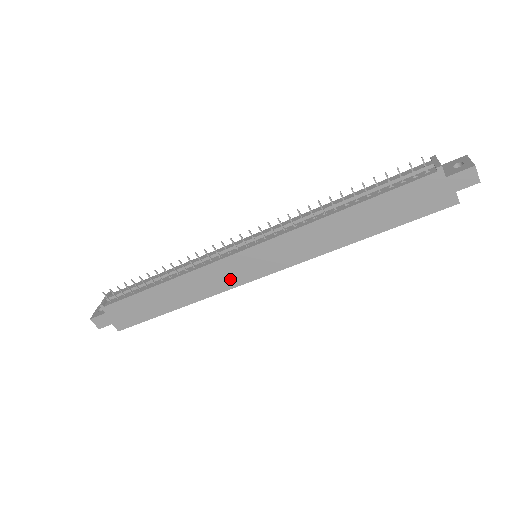
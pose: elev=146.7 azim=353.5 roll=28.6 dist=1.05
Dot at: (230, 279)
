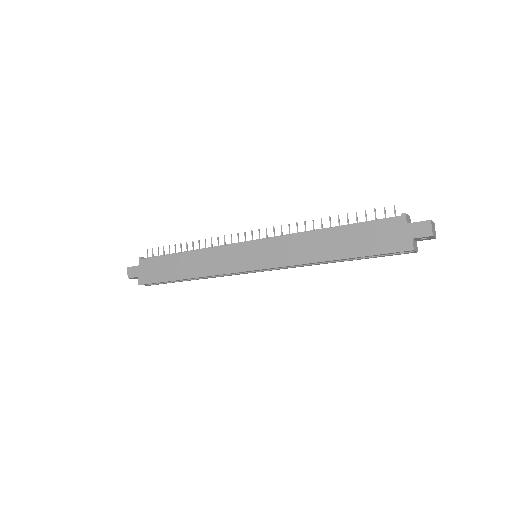
Dot at: (229, 264)
